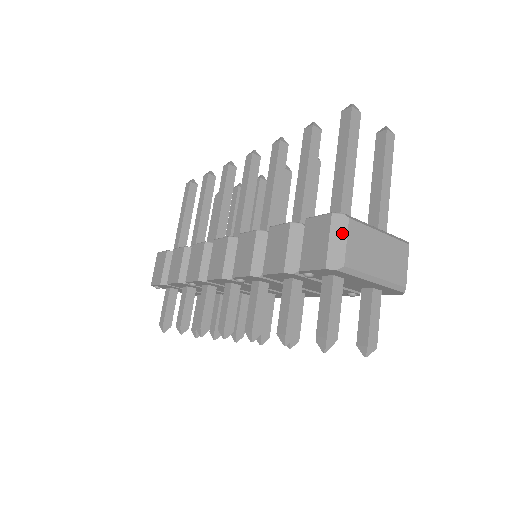
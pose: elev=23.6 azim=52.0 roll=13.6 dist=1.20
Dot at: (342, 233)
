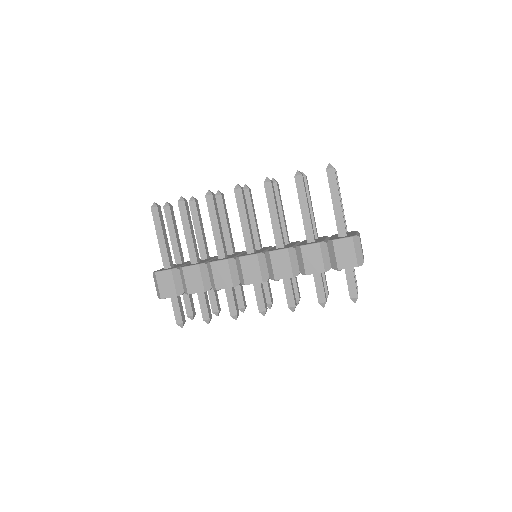
Dot at: (359, 246)
